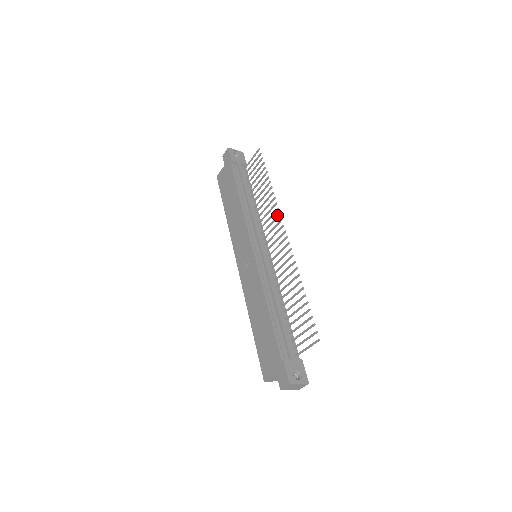
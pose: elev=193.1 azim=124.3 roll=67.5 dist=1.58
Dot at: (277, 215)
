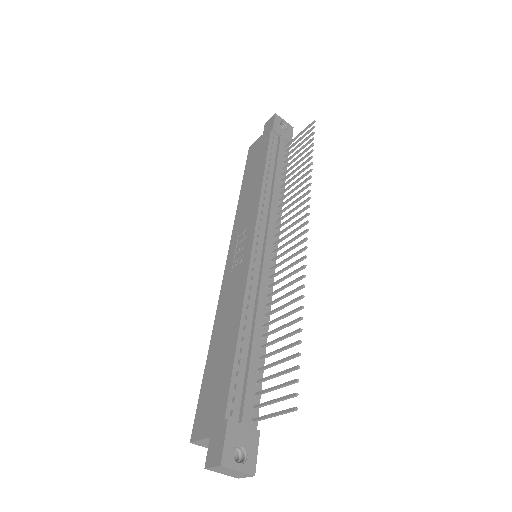
Dot at: occluded
